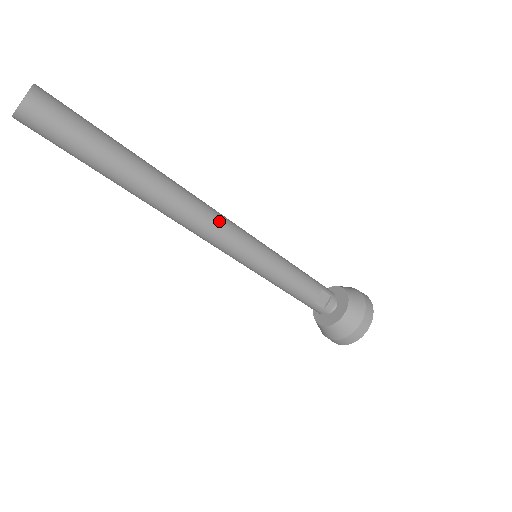
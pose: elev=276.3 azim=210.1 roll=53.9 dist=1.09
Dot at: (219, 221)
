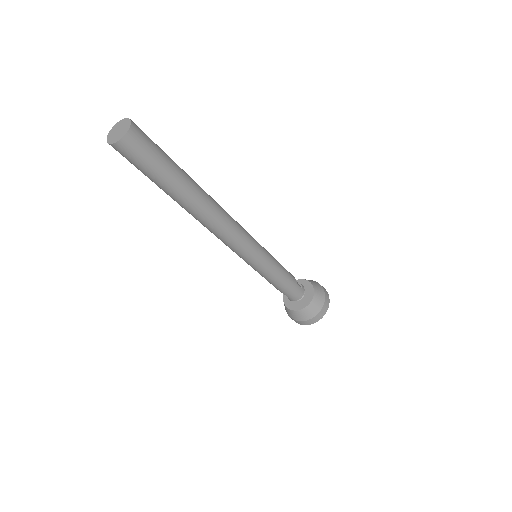
Dot at: occluded
